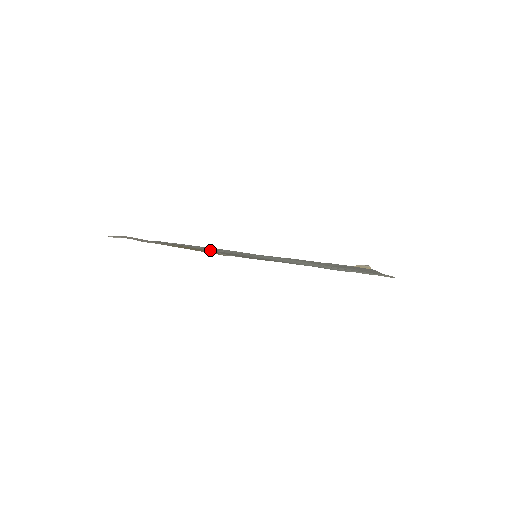
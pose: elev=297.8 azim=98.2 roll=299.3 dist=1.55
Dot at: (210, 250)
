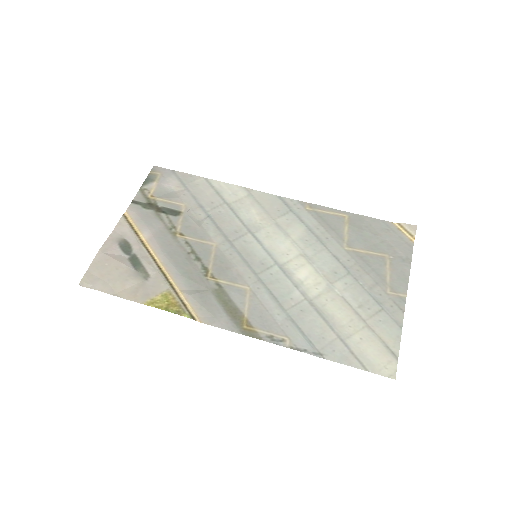
Dot at: (204, 241)
